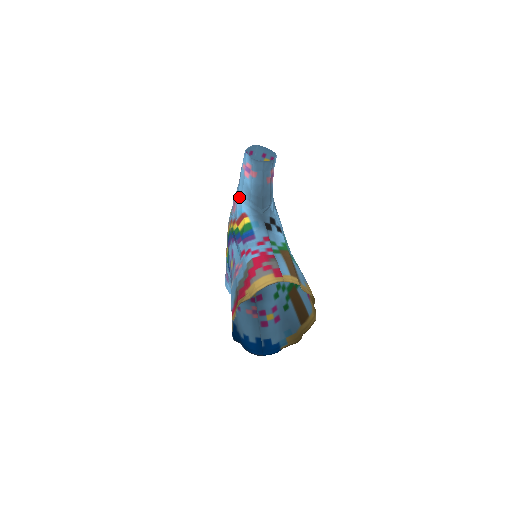
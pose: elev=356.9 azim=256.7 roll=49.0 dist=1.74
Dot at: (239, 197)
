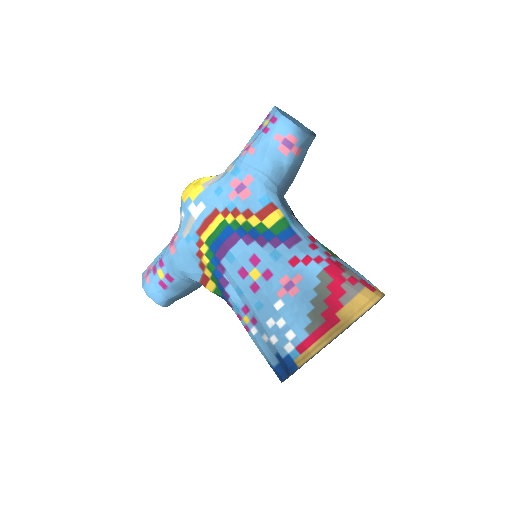
Dot at: (260, 179)
